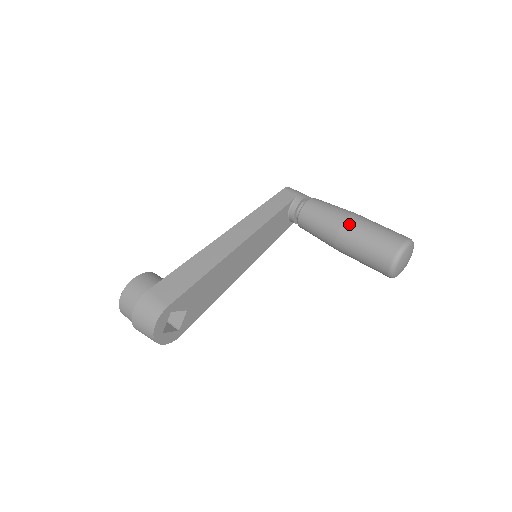
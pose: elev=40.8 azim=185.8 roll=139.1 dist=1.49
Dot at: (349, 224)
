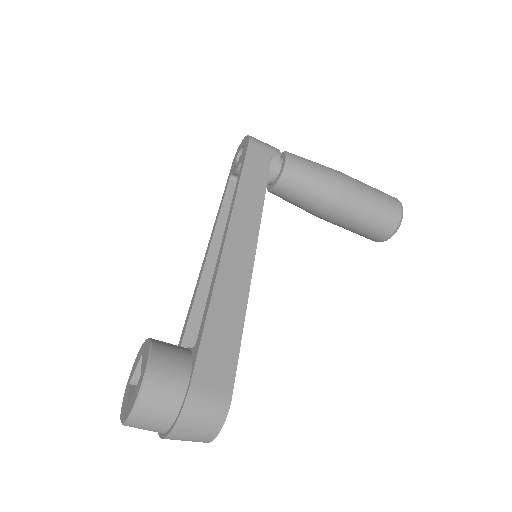
Dot at: (348, 192)
